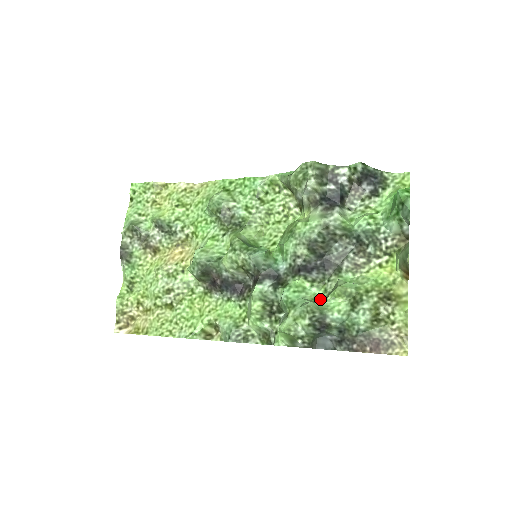
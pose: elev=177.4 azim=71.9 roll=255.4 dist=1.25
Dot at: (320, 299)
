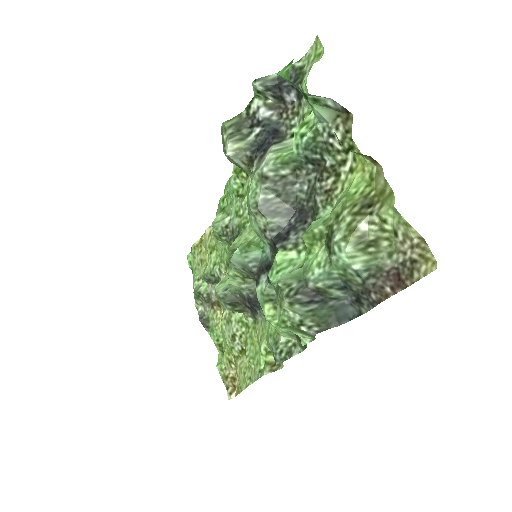
Dot at: occluded
